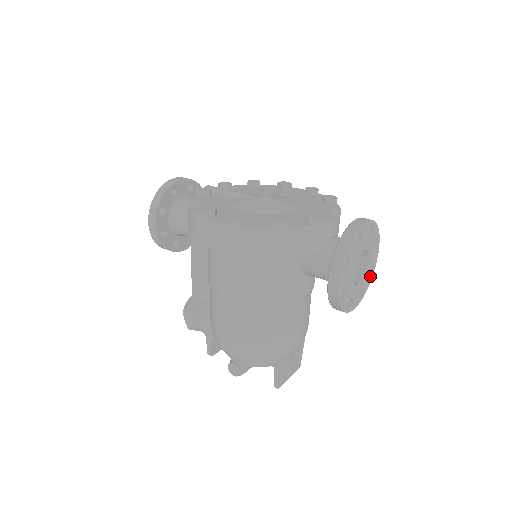
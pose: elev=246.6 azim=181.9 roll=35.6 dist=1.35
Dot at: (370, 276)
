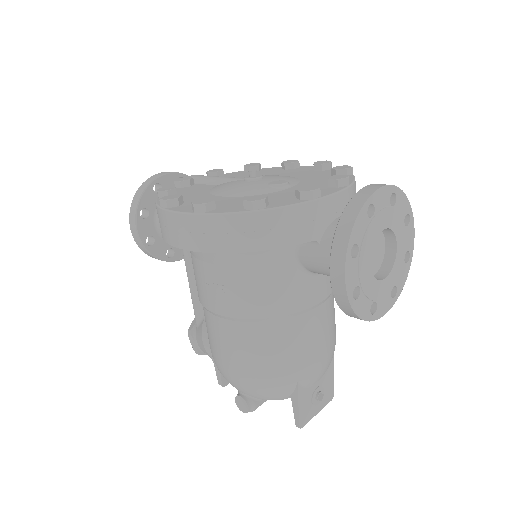
Dot at: (405, 268)
